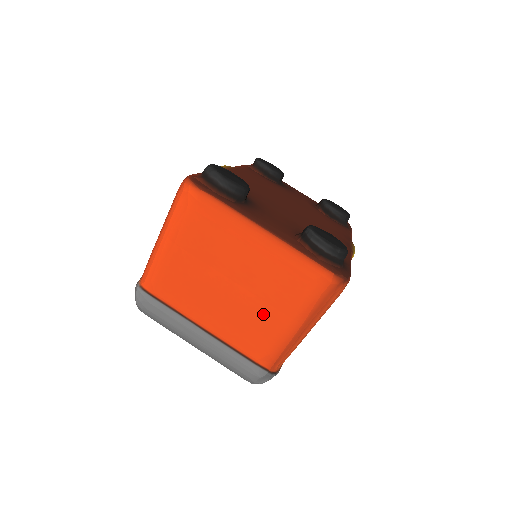
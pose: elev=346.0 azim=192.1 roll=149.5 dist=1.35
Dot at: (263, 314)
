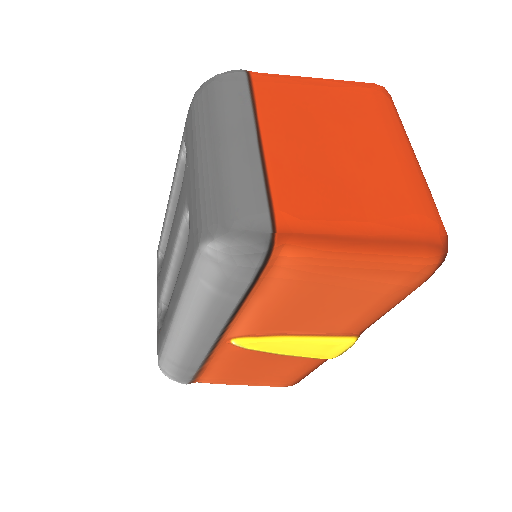
Dot at: (342, 189)
